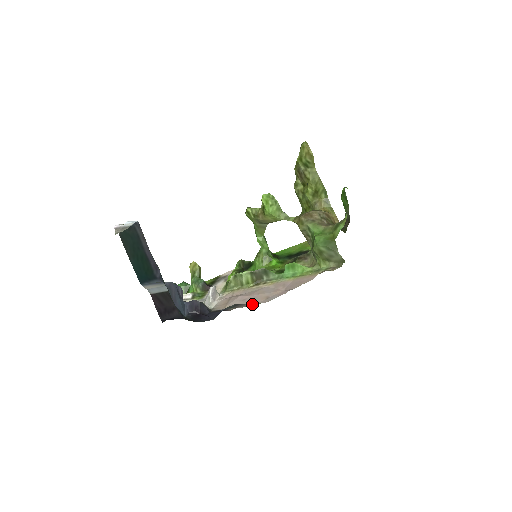
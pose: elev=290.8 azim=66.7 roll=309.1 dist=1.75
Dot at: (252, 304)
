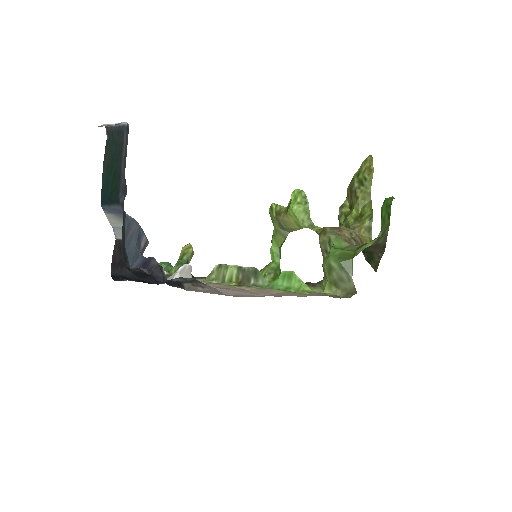
Dot at: (215, 291)
